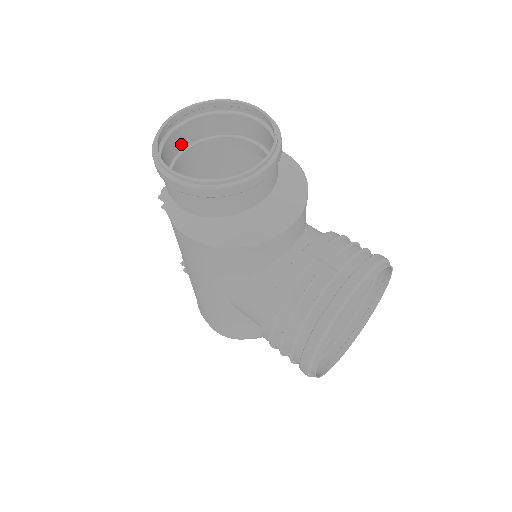
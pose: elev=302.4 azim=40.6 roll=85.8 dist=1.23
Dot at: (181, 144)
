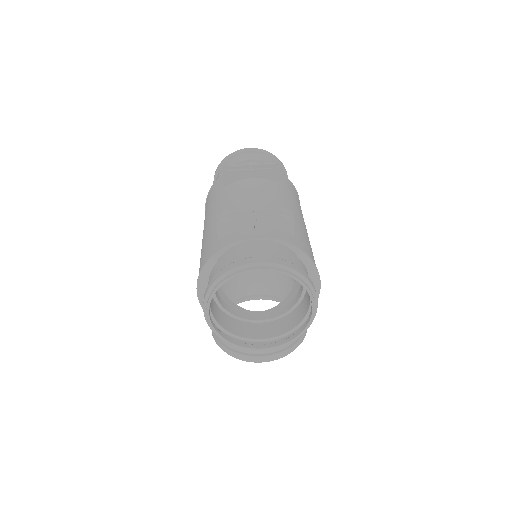
Dot at: (256, 251)
